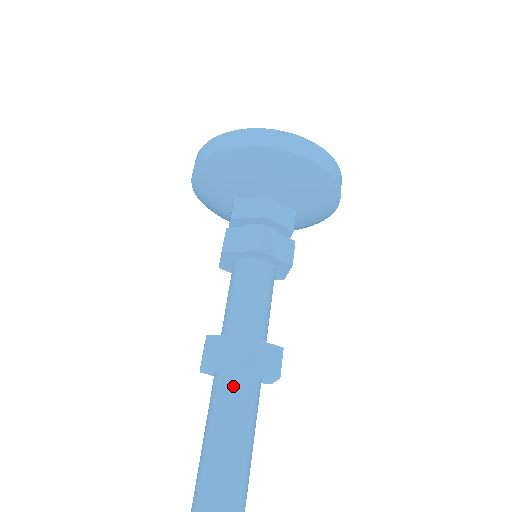
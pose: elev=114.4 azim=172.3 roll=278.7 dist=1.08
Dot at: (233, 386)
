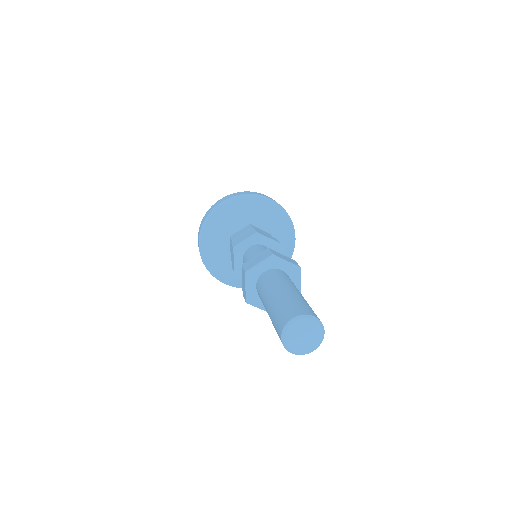
Dot at: (288, 276)
